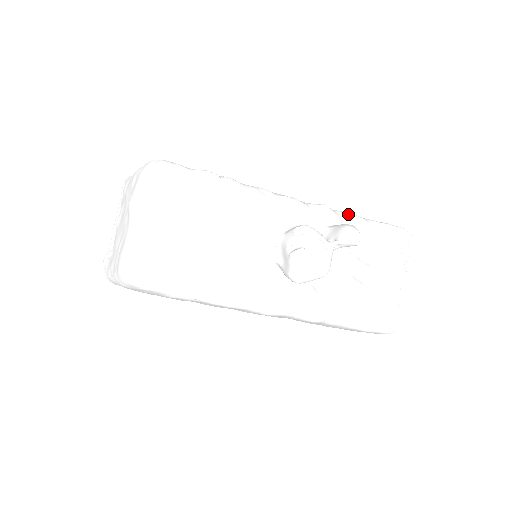
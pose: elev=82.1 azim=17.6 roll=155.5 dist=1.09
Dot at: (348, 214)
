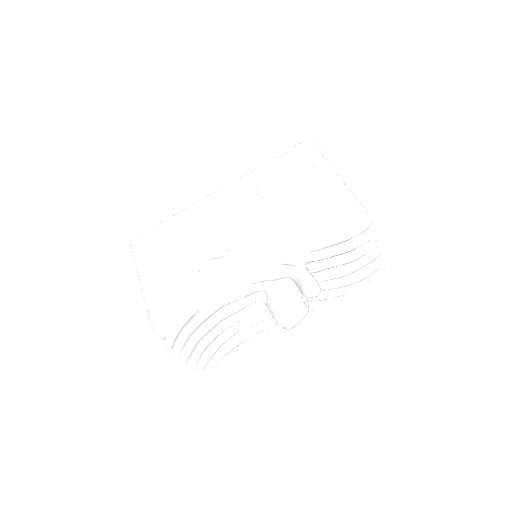
Dot at: (305, 249)
